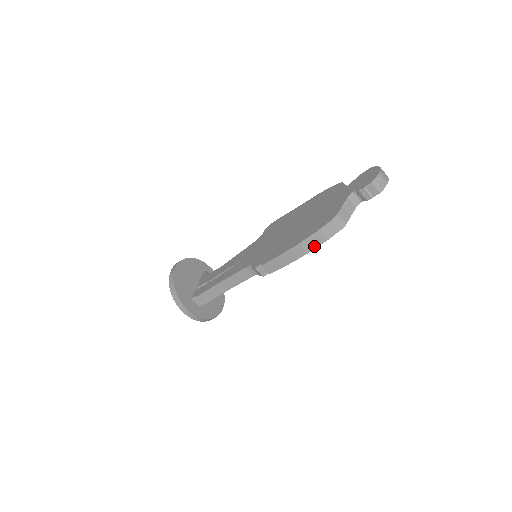
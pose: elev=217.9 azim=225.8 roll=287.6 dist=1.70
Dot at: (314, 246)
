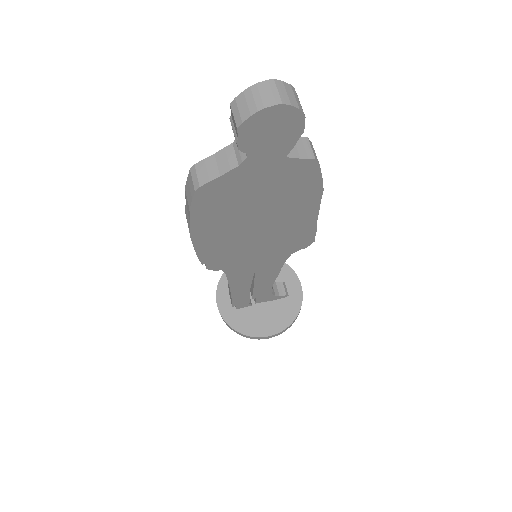
Dot at: (190, 220)
